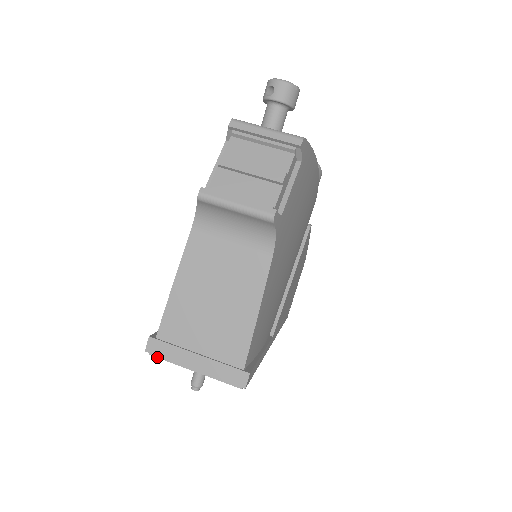
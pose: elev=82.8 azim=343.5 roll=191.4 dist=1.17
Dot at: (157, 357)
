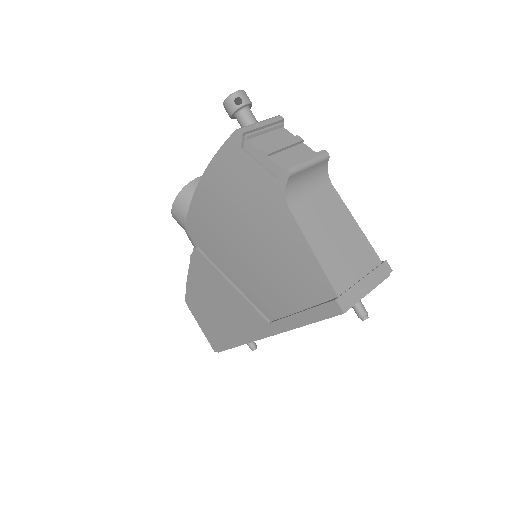
Dot at: occluded
